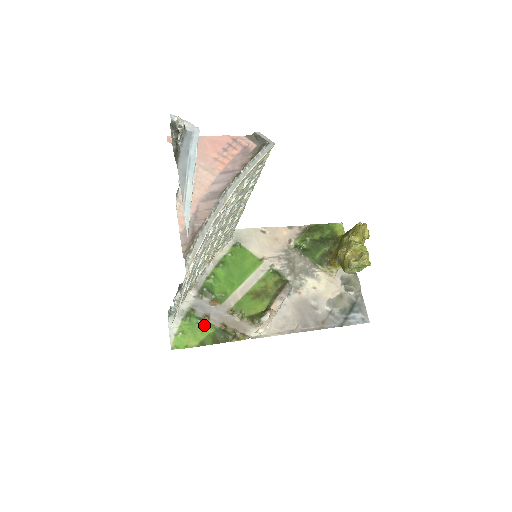
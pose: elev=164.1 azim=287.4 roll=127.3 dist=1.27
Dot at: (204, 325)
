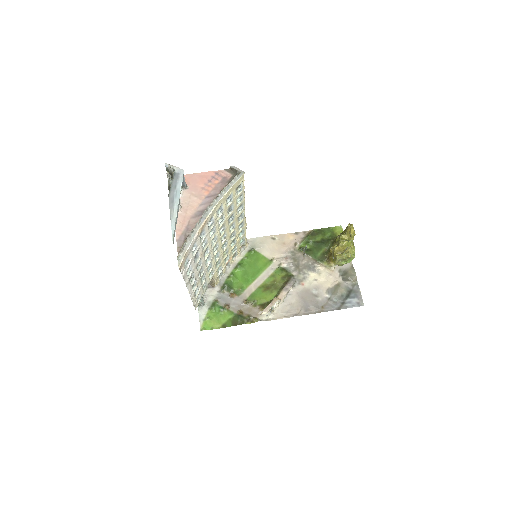
Dot at: (225, 312)
